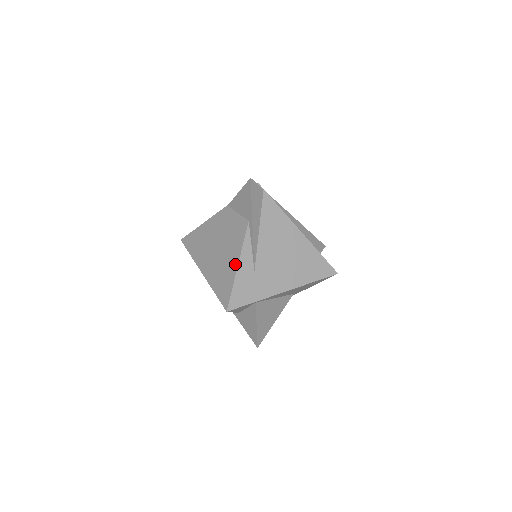
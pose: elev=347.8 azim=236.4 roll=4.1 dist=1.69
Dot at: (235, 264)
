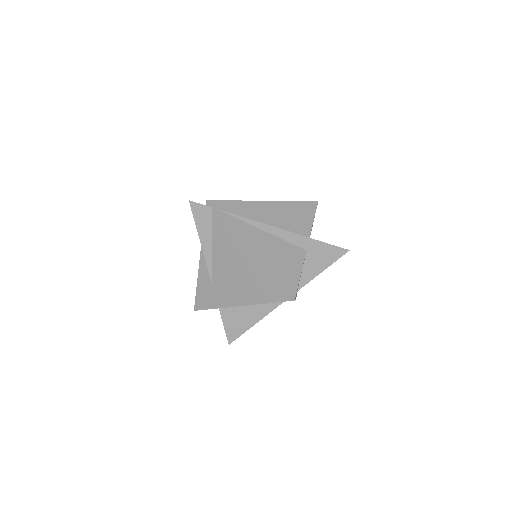
Dot at: (199, 272)
